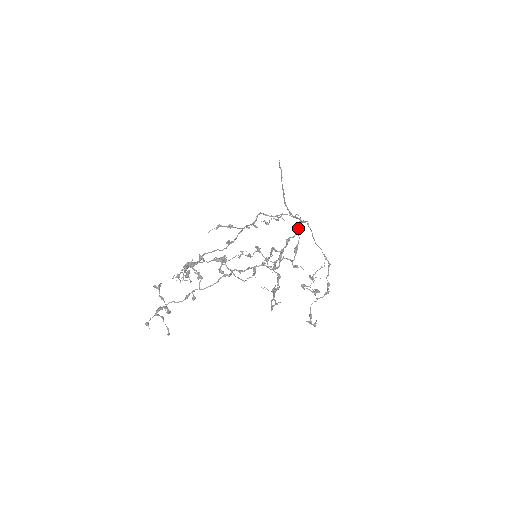
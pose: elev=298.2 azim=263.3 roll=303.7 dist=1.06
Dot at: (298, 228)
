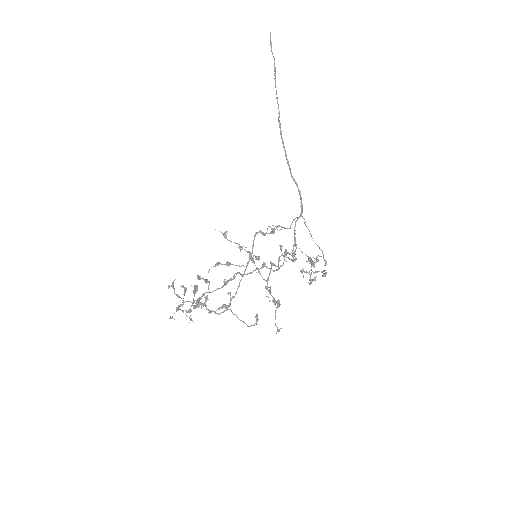
Dot at: (294, 239)
